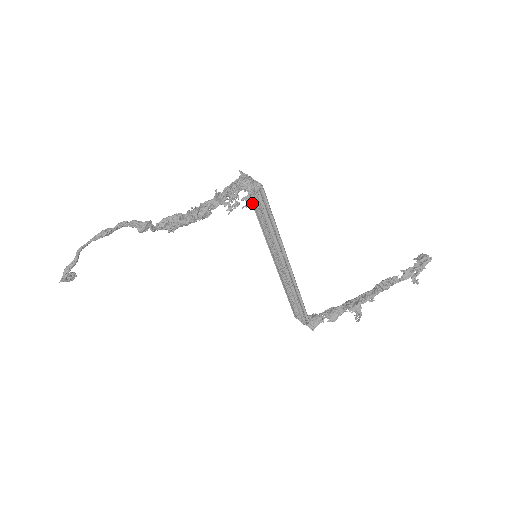
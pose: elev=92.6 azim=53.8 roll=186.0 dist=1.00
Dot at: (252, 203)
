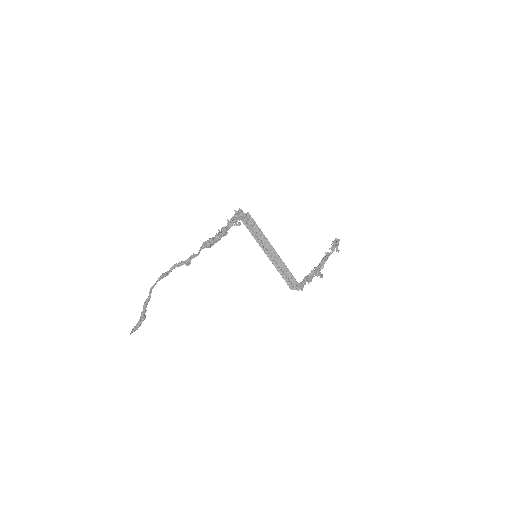
Dot at: (248, 217)
